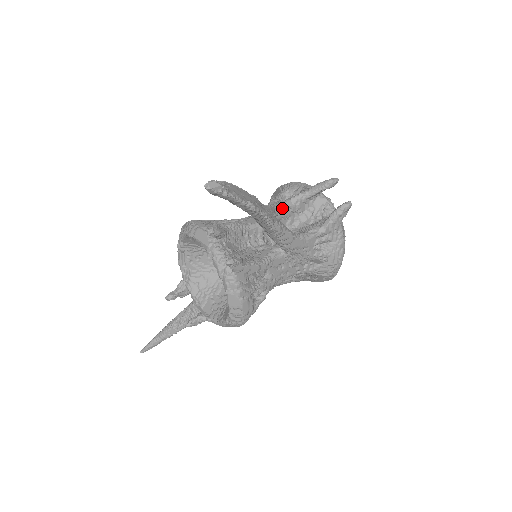
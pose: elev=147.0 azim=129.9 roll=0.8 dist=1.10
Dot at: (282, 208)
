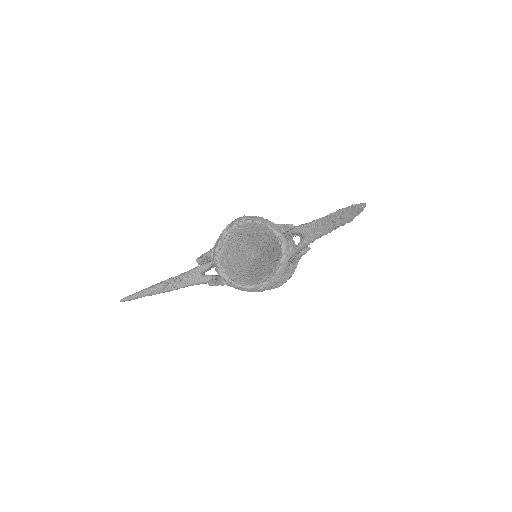
Dot at: occluded
